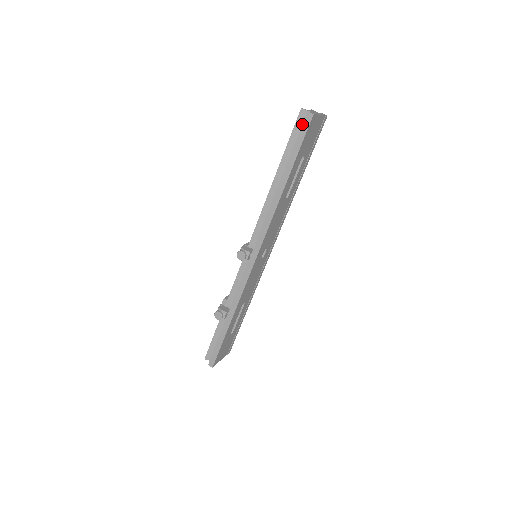
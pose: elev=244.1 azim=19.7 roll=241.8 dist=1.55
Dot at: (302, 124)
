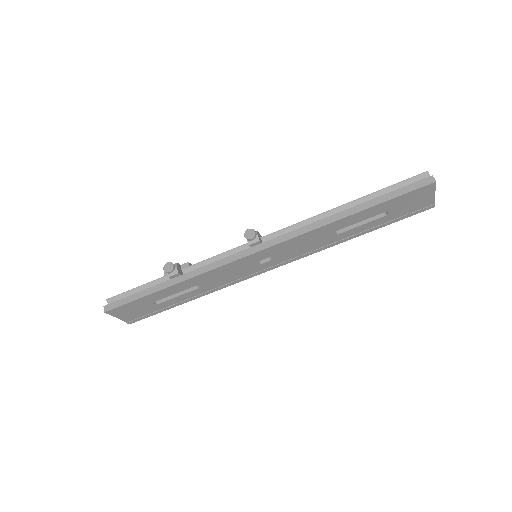
Dot at: (418, 181)
